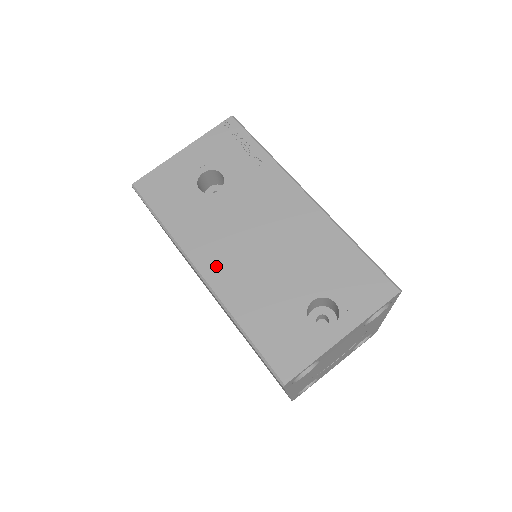
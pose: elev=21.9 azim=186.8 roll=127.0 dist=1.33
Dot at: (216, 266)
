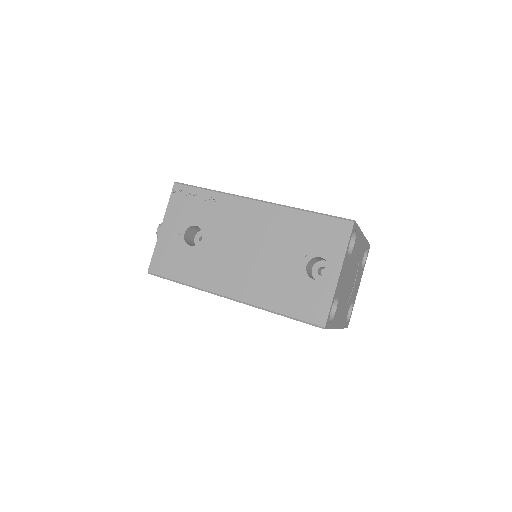
Dot at: (235, 286)
